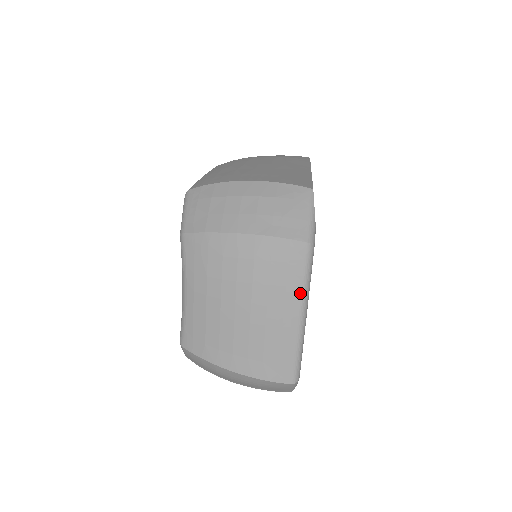
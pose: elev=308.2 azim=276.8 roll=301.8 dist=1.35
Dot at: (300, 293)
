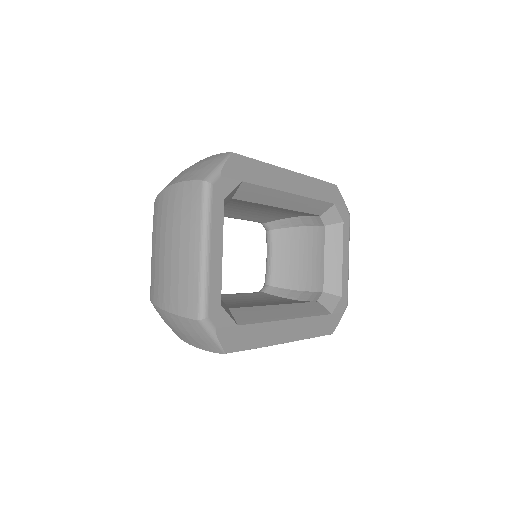
Dot at: (199, 226)
